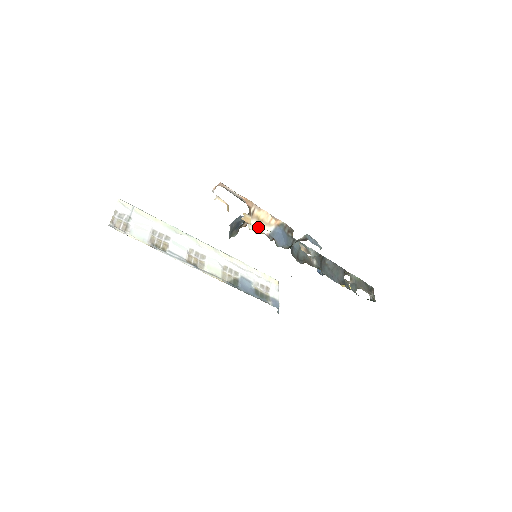
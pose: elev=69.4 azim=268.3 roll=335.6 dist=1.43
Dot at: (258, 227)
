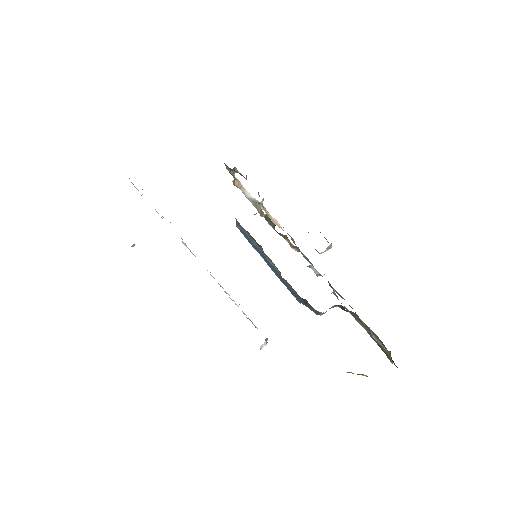
Dot at: occluded
